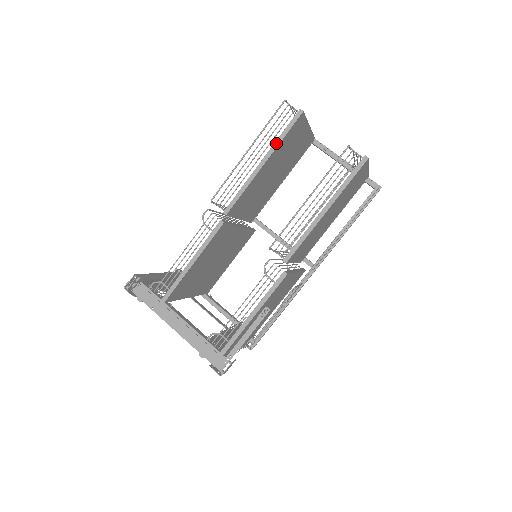
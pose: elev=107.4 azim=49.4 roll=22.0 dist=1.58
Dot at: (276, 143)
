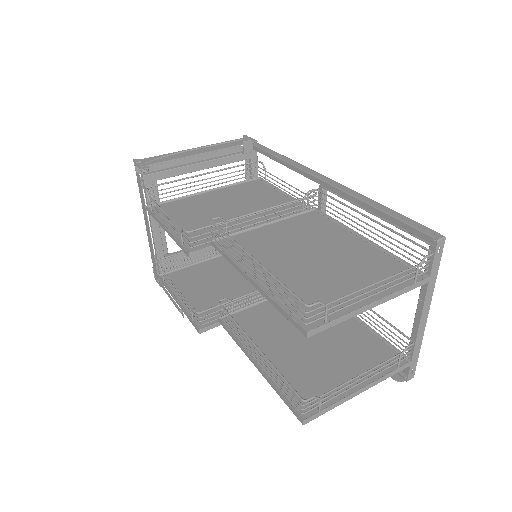
Dot at: (270, 299)
